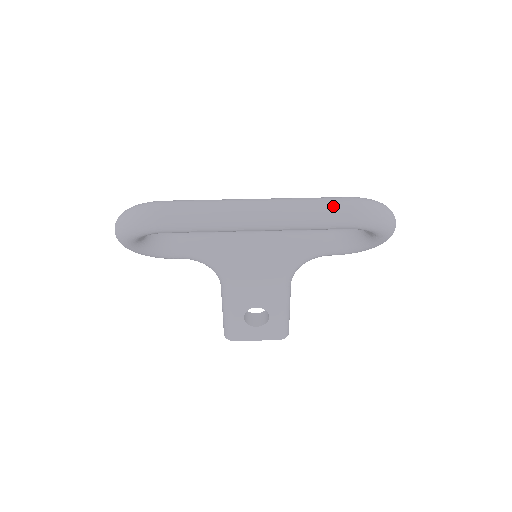
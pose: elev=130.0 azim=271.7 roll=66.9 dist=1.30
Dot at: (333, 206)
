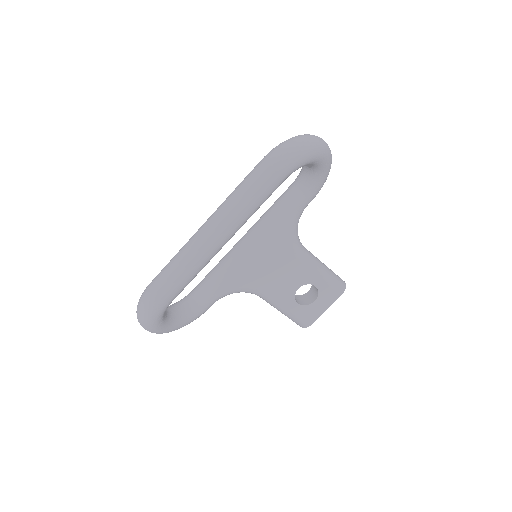
Dot at: (255, 177)
